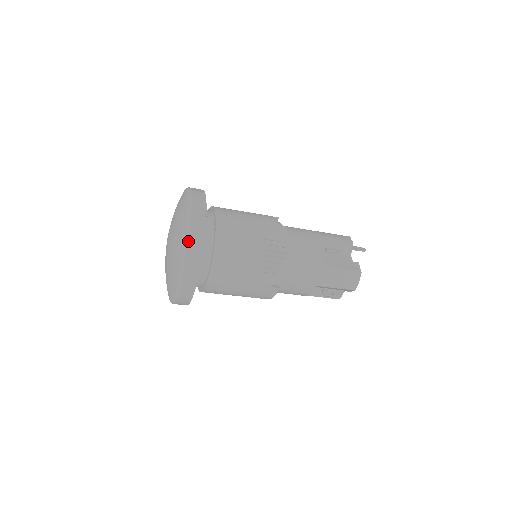
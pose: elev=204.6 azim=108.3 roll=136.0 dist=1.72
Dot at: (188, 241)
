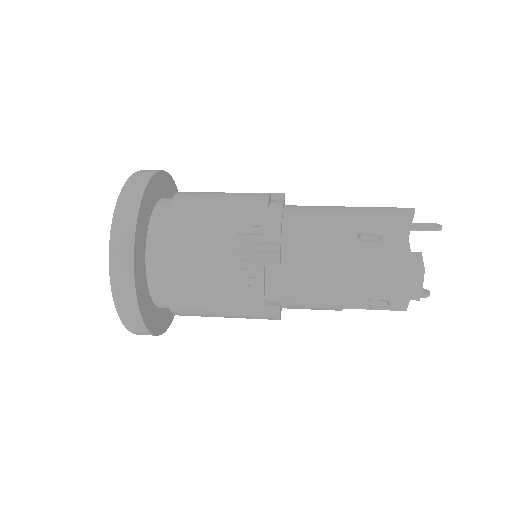
Dot at: (111, 253)
